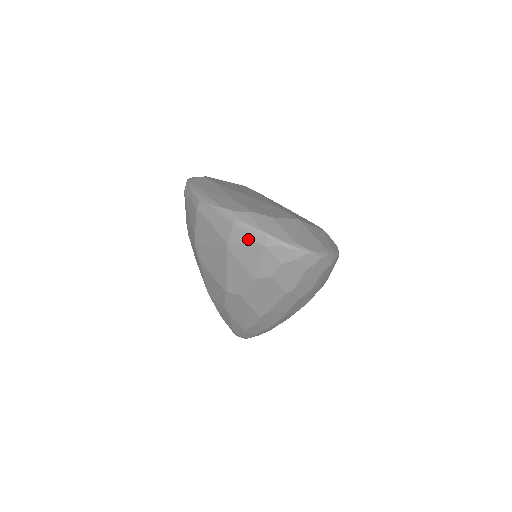
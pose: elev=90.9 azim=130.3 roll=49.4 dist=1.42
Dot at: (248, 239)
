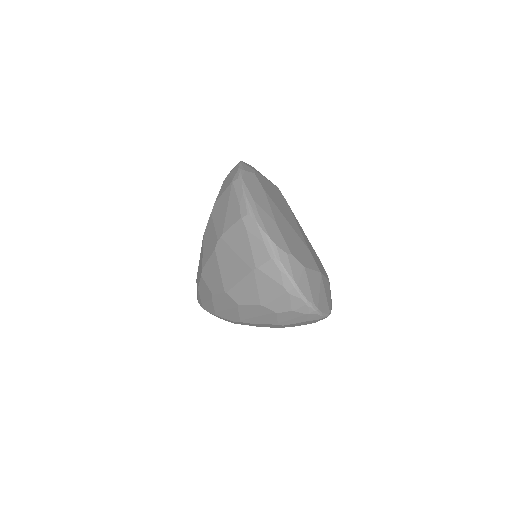
Dot at: (277, 278)
